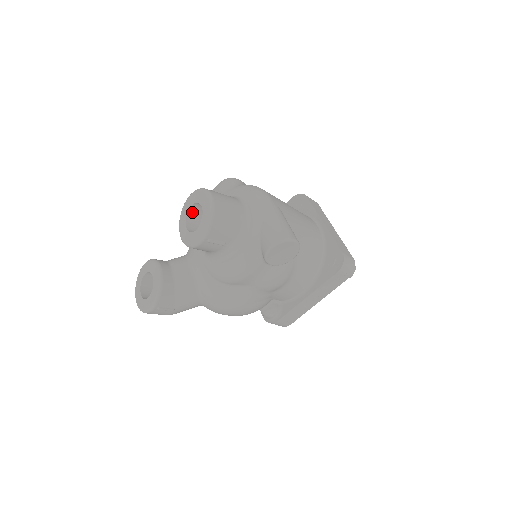
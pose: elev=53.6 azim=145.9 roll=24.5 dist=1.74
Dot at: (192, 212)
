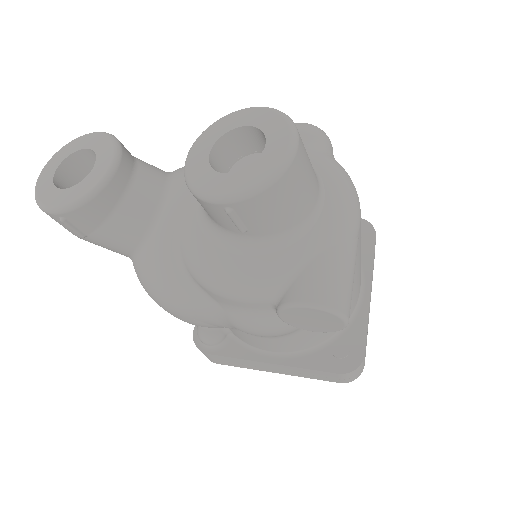
Dot at: (239, 135)
